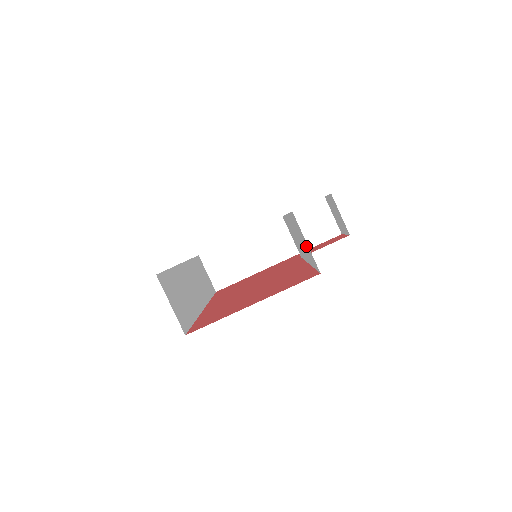
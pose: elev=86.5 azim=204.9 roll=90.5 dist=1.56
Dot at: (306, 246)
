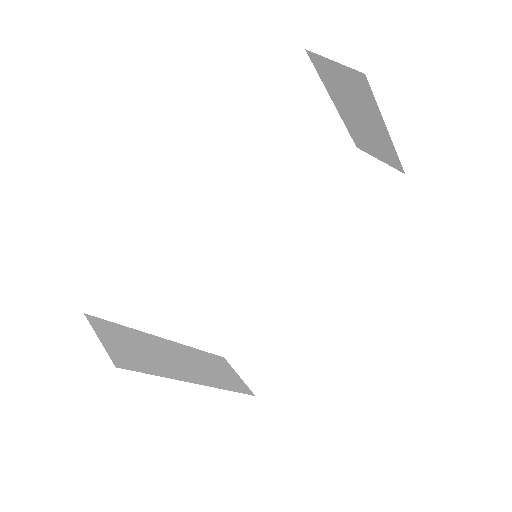
Dot at: (369, 179)
